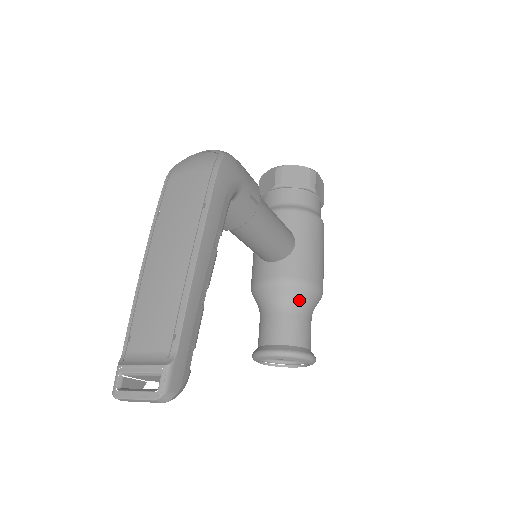
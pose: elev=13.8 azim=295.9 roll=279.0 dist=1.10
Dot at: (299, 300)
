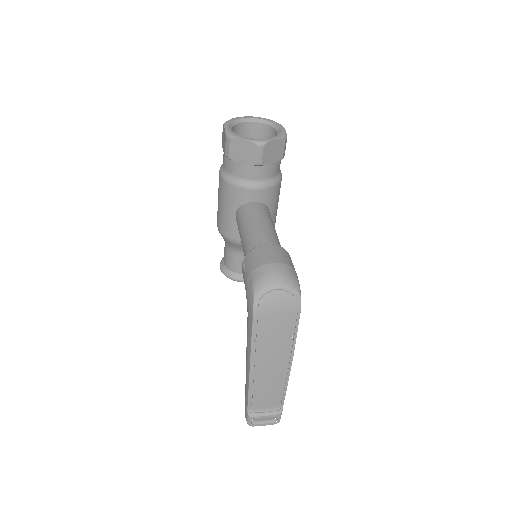
Dot at: occluded
